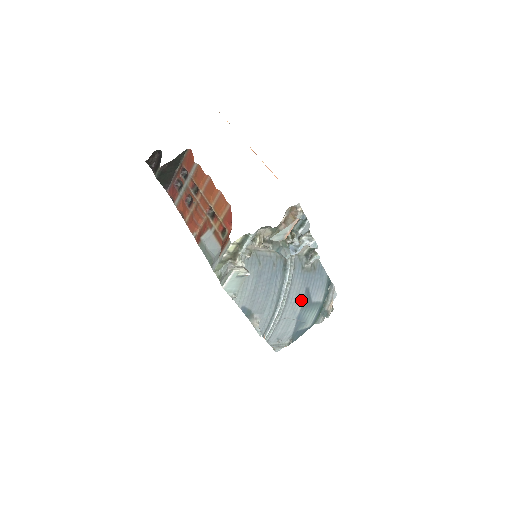
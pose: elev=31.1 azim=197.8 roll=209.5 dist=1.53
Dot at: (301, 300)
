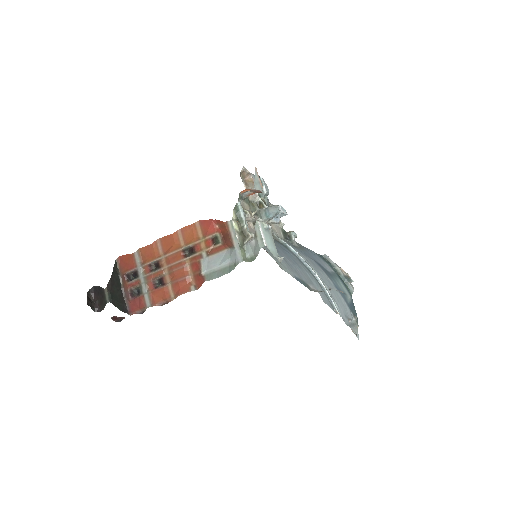
Dot at: (322, 271)
